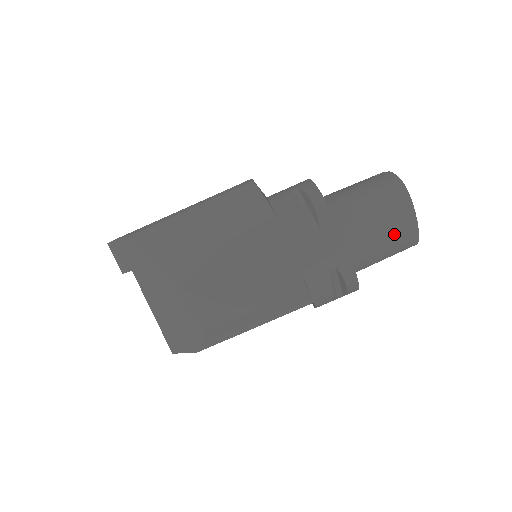
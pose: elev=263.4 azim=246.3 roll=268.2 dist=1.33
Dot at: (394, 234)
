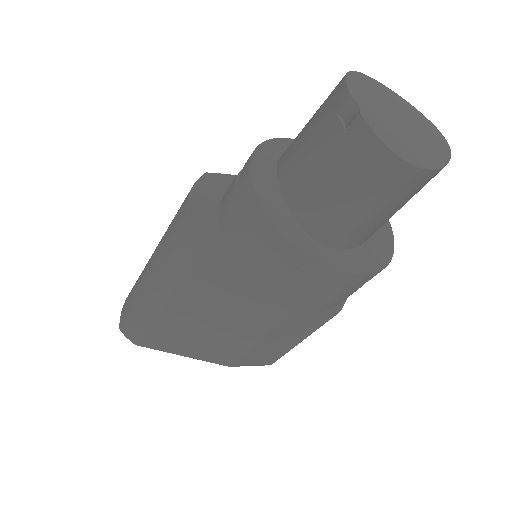
Dot at: (413, 195)
